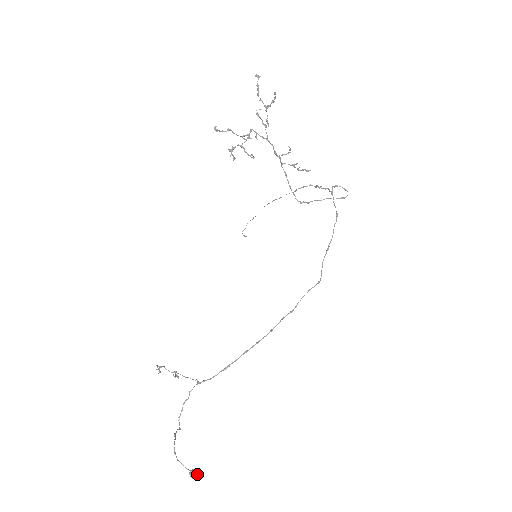
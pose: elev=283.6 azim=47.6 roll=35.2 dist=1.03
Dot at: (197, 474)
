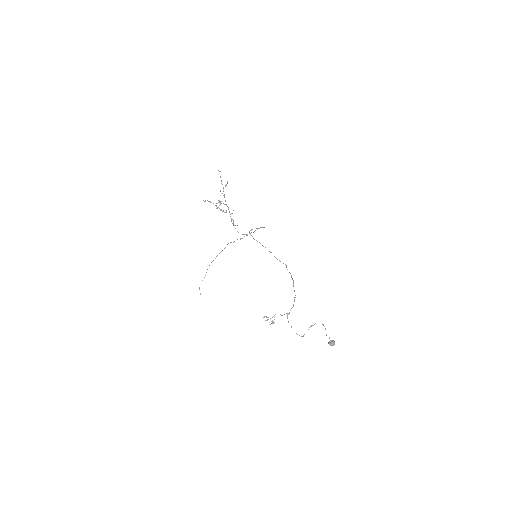
Dot at: (333, 340)
